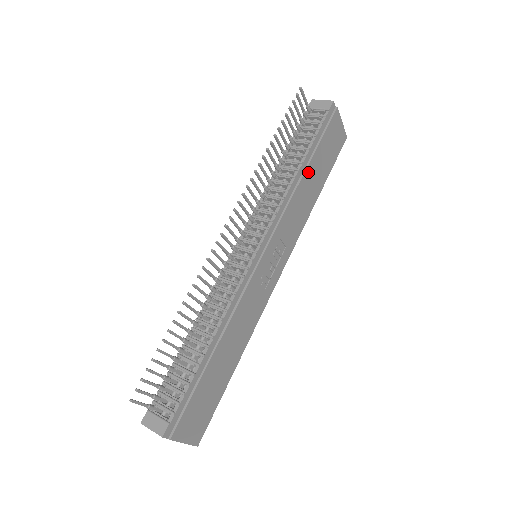
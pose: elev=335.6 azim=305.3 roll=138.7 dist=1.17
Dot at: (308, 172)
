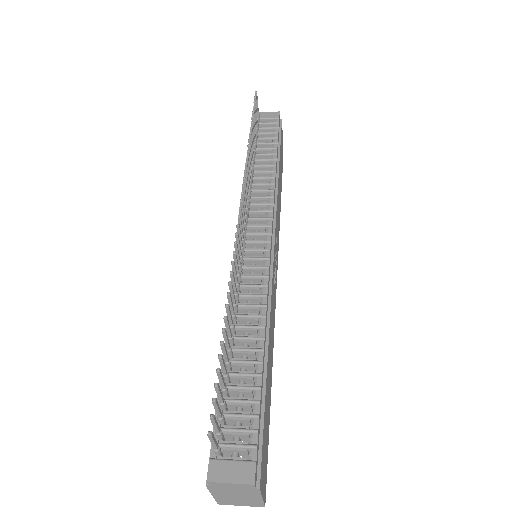
Dot at: (279, 172)
